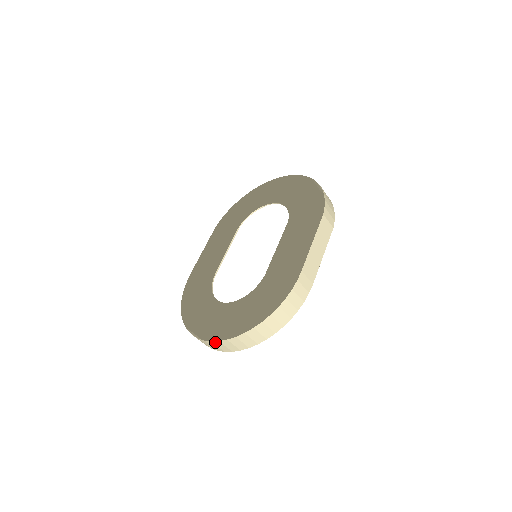
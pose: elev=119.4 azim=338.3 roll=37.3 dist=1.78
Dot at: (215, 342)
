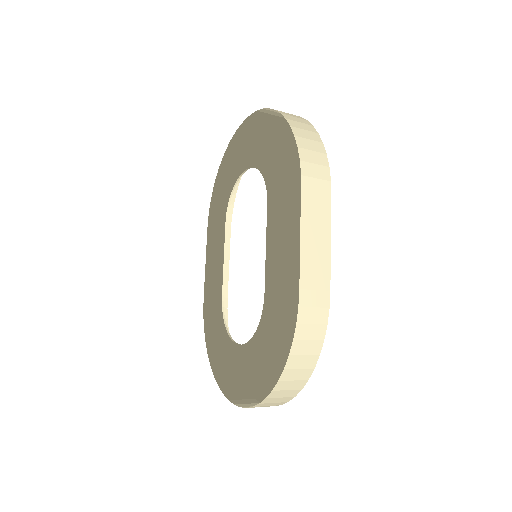
Dot at: (244, 407)
